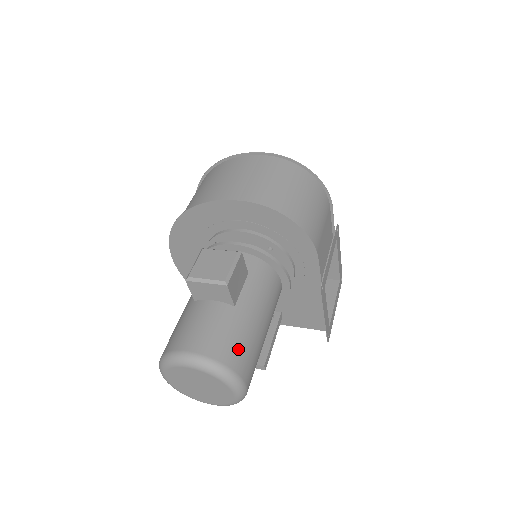
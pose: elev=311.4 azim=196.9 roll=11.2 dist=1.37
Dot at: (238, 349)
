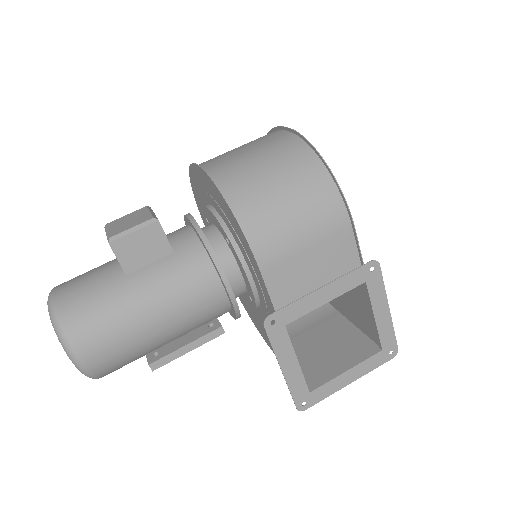
Dot at: (90, 315)
